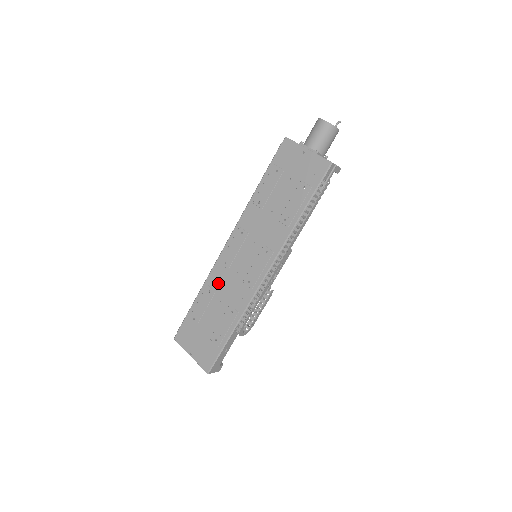
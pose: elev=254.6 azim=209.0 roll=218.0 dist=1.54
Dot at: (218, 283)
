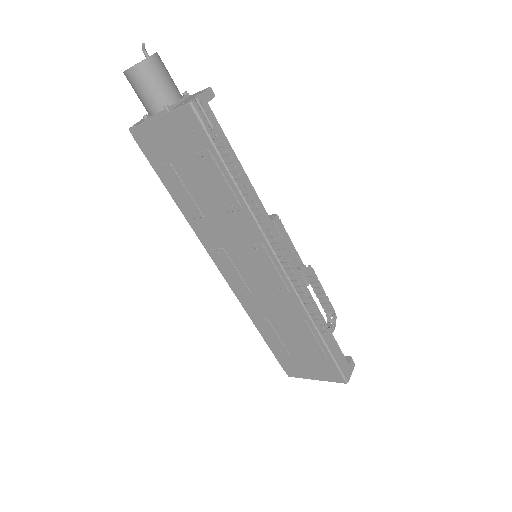
Dot at: (259, 310)
